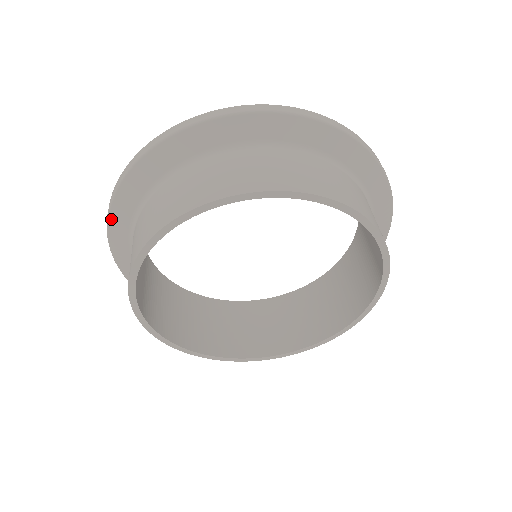
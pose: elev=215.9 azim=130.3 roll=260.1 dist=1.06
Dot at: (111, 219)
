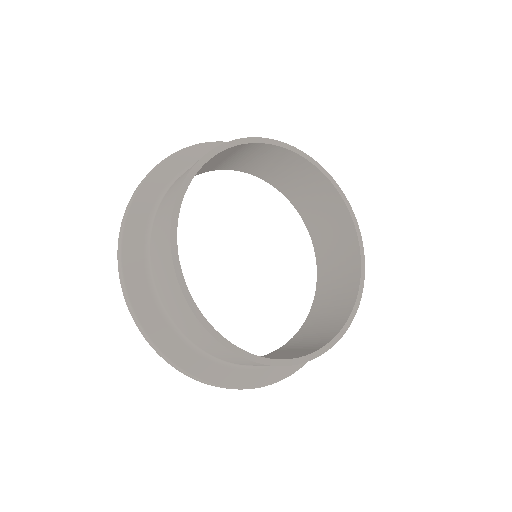
Dot at: (126, 229)
